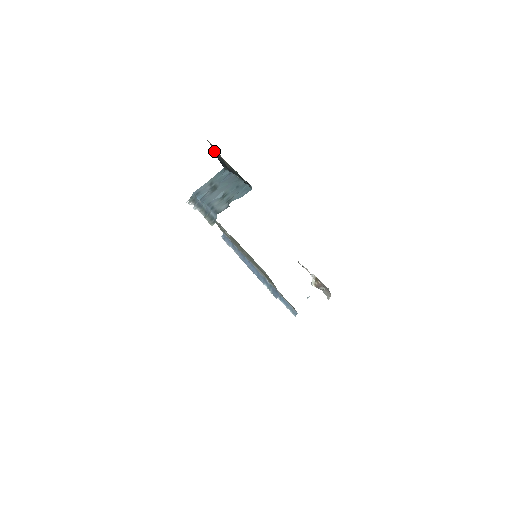
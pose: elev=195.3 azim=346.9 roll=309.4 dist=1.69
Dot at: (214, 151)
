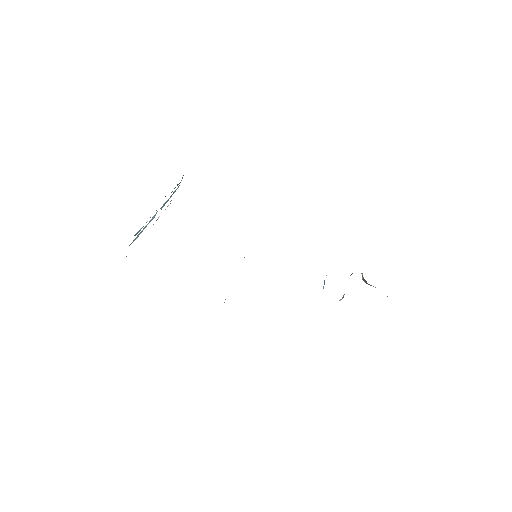
Dot at: occluded
